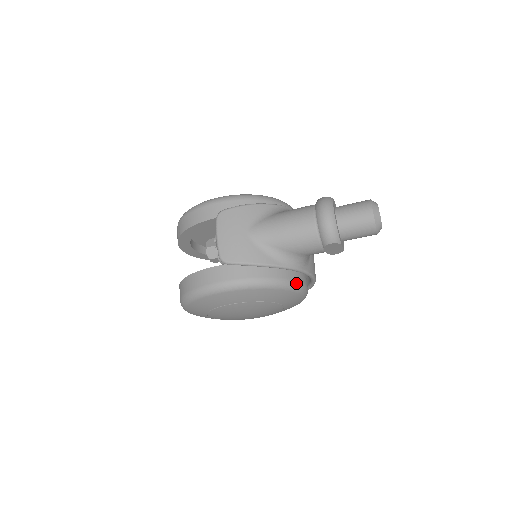
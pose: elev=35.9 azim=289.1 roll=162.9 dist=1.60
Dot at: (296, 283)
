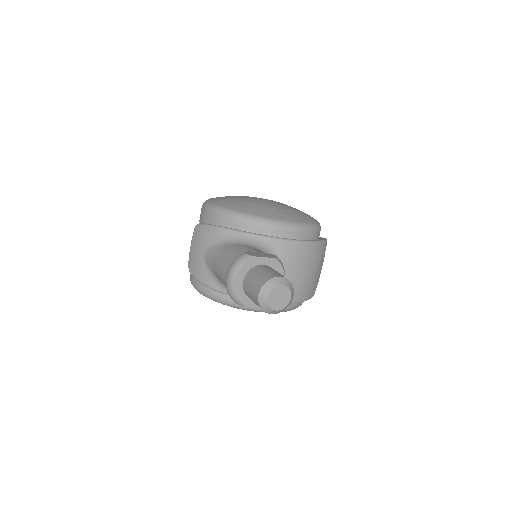
Dot at: occluded
